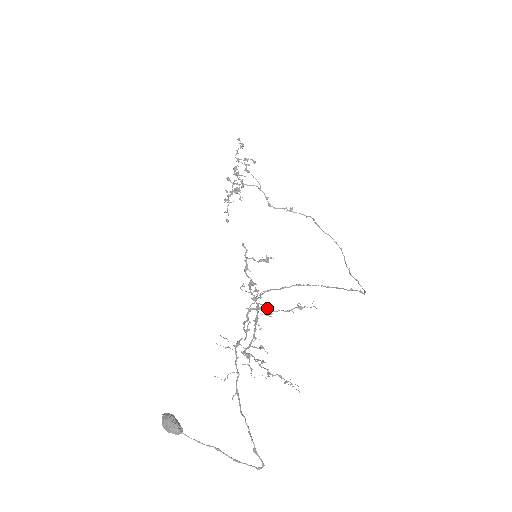
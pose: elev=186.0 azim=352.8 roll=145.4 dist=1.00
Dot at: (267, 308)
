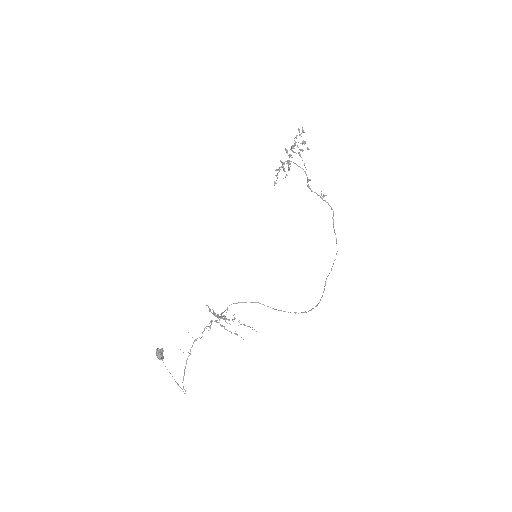
Dot at: (221, 325)
